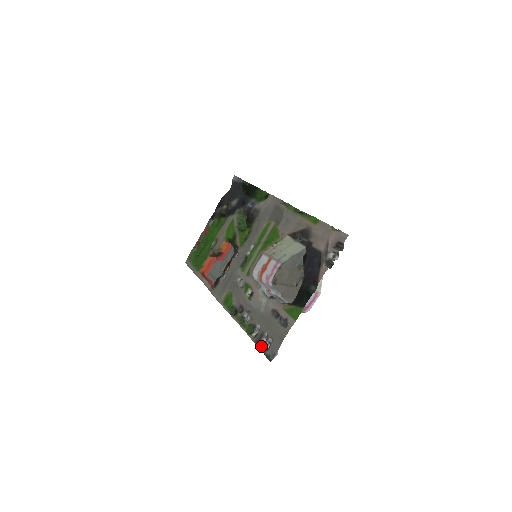
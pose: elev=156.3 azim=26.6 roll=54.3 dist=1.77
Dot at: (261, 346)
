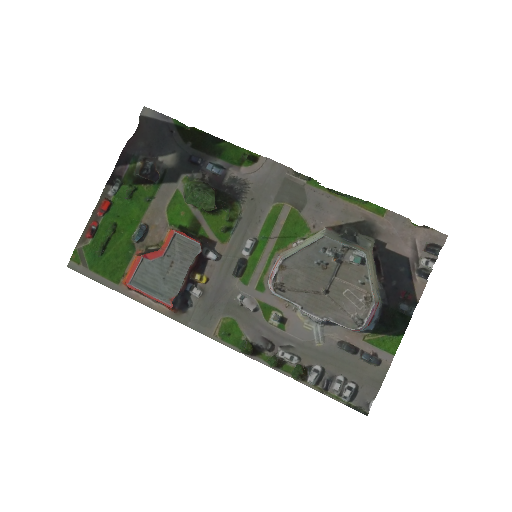
Dot at: (338, 396)
